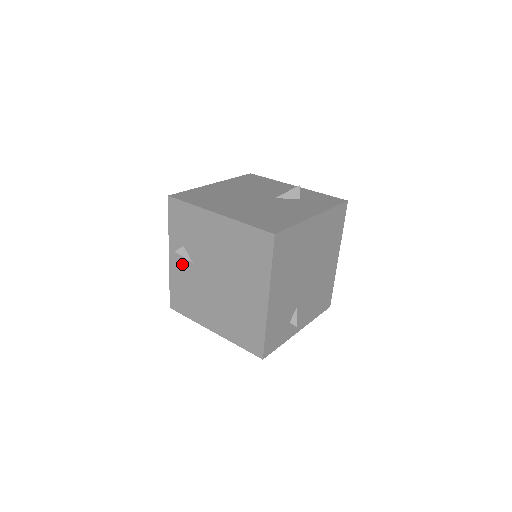
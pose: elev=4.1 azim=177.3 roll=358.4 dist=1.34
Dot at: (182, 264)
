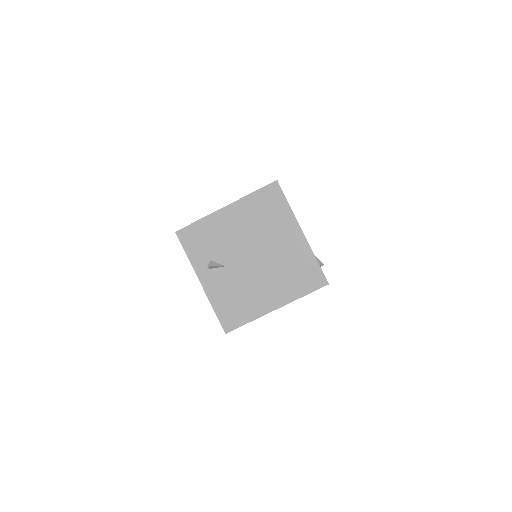
Dot at: (217, 278)
